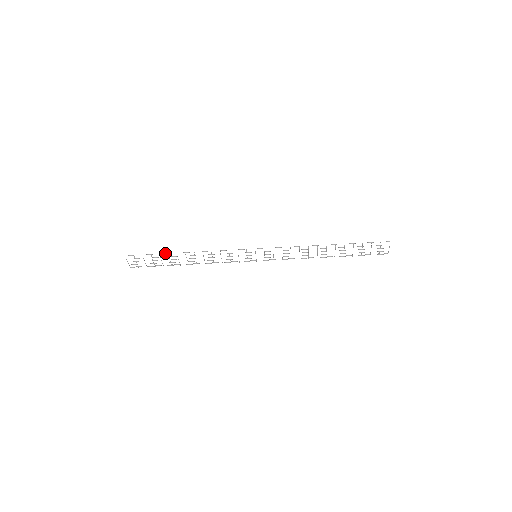
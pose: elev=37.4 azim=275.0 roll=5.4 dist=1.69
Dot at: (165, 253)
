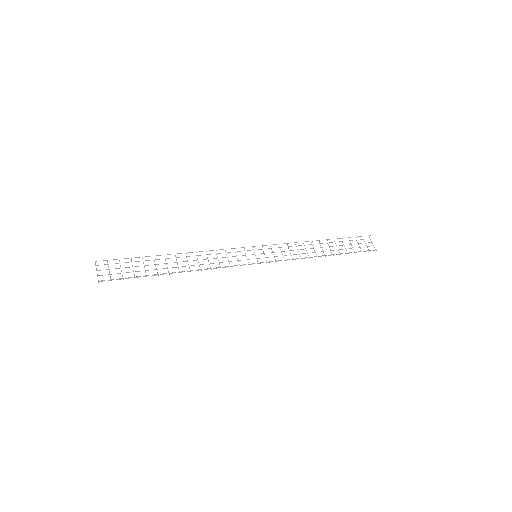
Dot at: occluded
